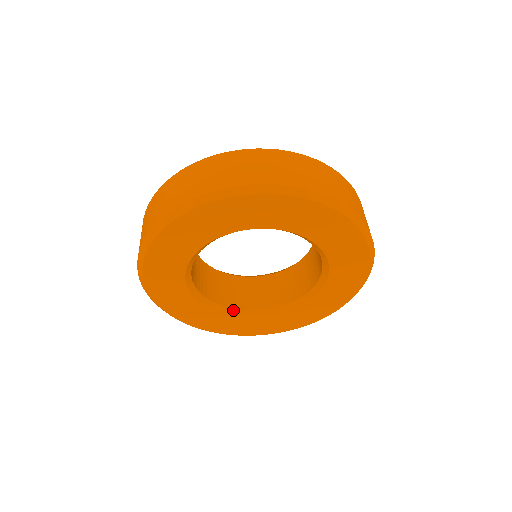
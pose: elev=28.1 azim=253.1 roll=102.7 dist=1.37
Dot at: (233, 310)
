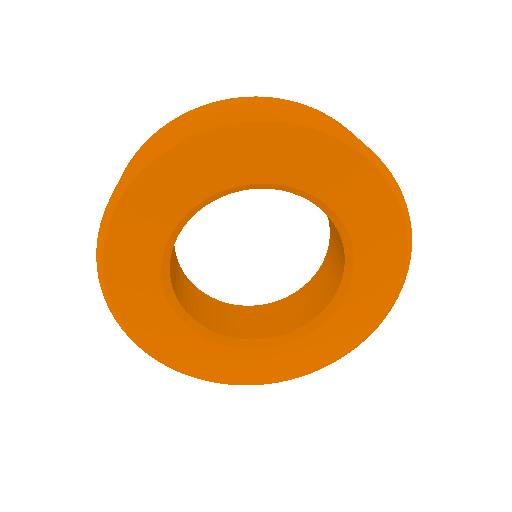
Dot at: (198, 325)
